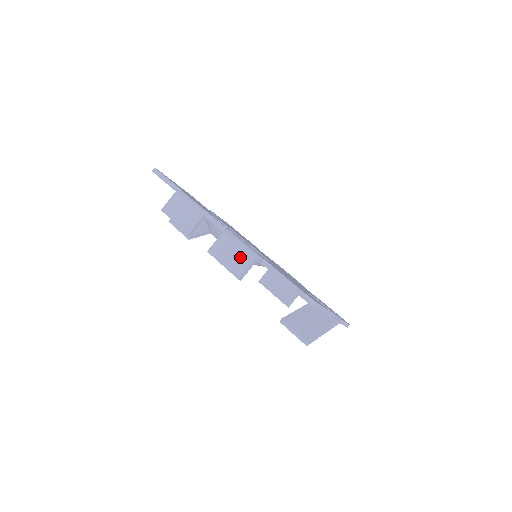
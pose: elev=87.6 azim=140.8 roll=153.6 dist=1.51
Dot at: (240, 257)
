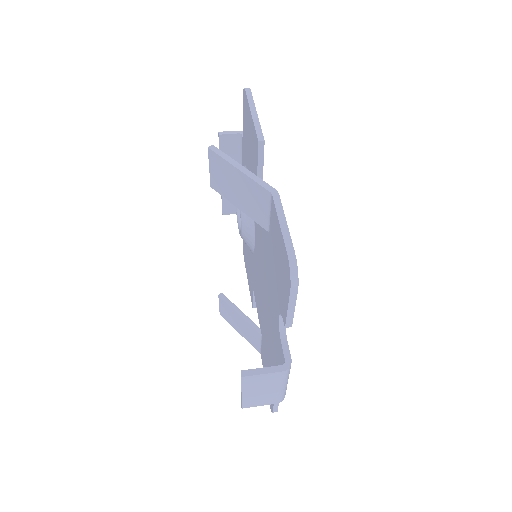
Dot at: (234, 141)
